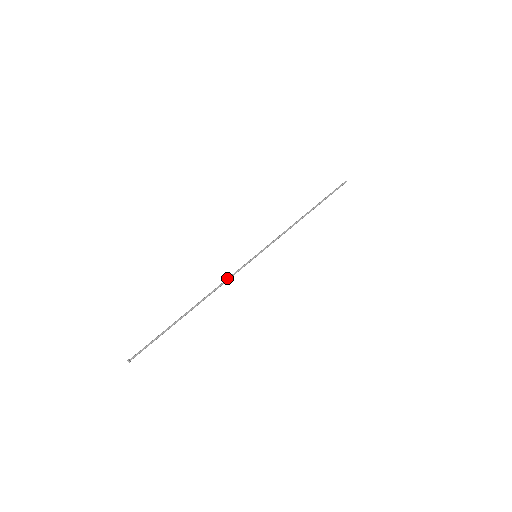
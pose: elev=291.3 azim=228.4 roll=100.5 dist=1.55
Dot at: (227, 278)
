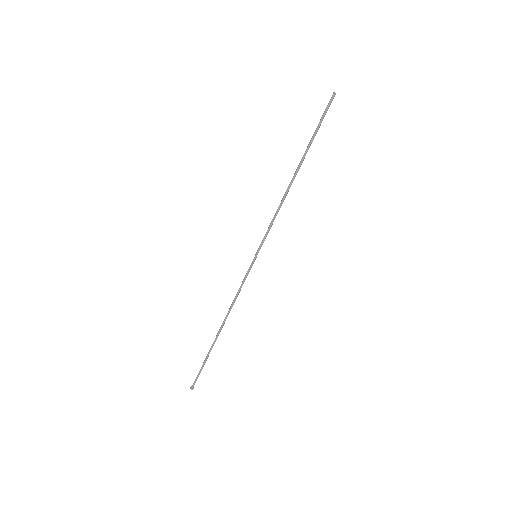
Dot at: (237, 292)
